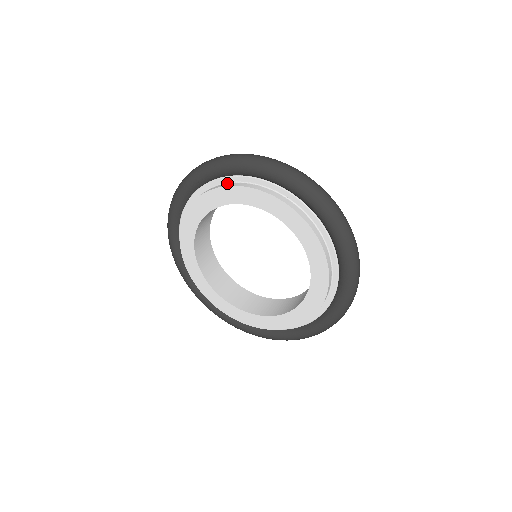
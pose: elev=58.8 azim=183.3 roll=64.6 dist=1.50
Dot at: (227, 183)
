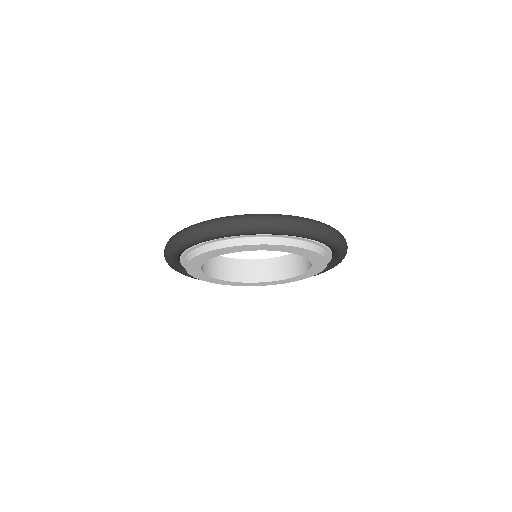
Dot at: (185, 260)
